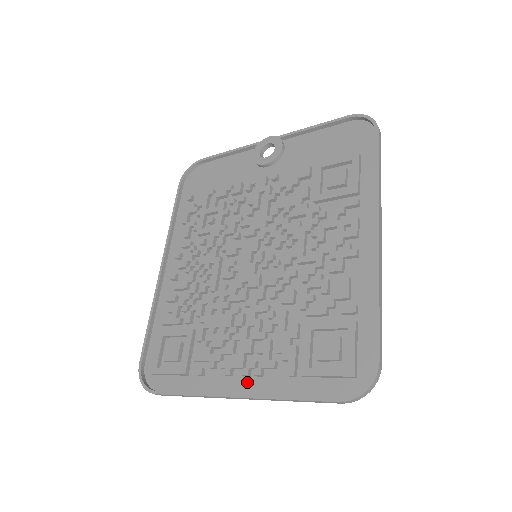
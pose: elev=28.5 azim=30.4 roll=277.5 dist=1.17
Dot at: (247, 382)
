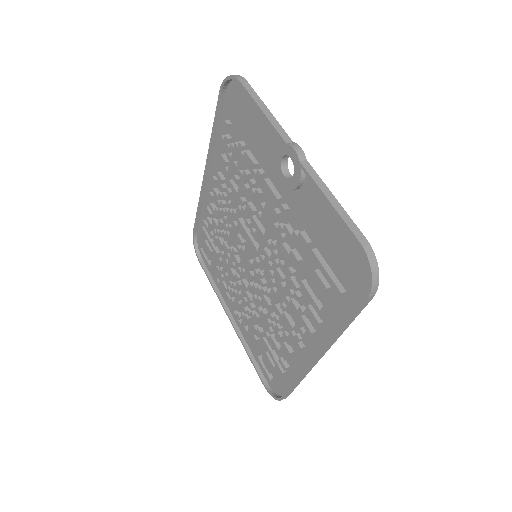
Dot at: (236, 317)
